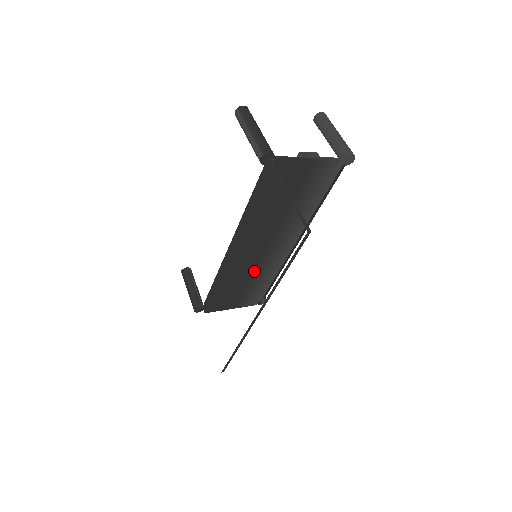
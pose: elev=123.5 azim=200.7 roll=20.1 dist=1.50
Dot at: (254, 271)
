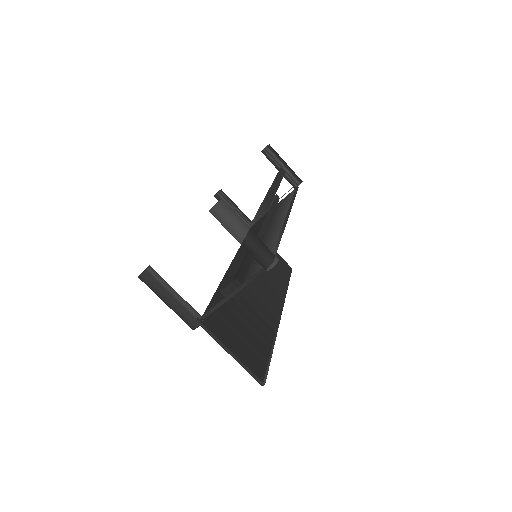
Dot at: occluded
